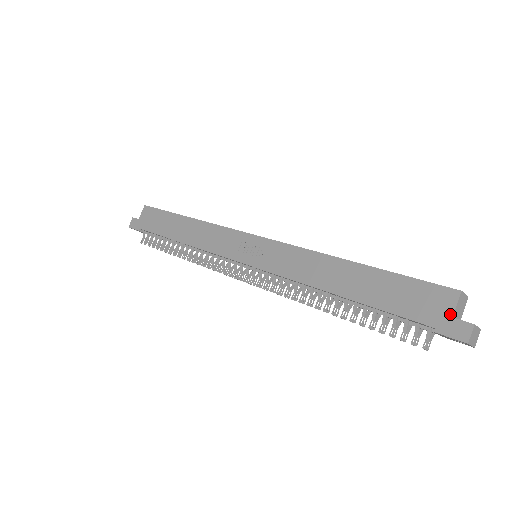
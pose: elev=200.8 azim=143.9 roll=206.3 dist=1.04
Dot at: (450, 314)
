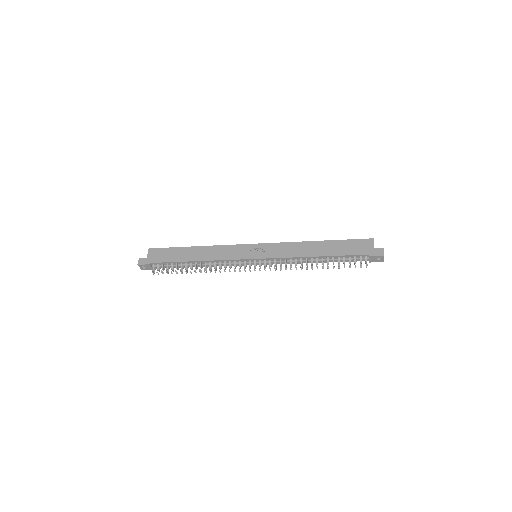
Dot at: (373, 248)
